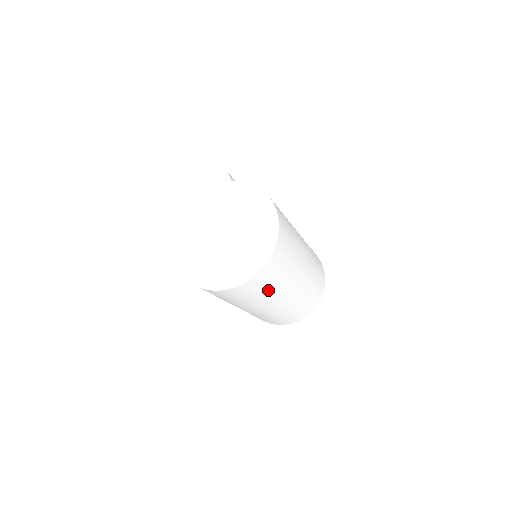
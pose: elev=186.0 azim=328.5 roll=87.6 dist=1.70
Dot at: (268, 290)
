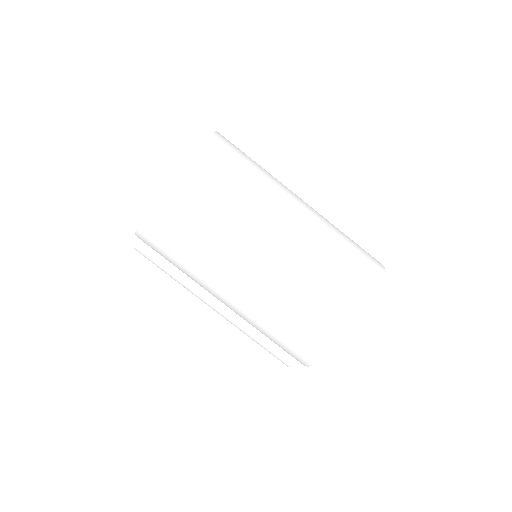
Dot at: (258, 166)
